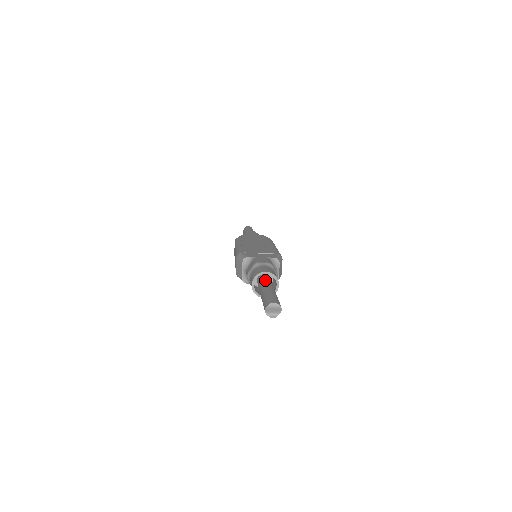
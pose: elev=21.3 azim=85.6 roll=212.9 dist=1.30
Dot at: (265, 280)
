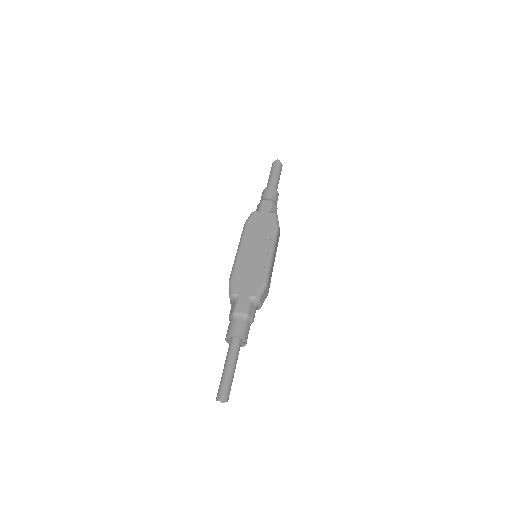
Dot at: (233, 345)
